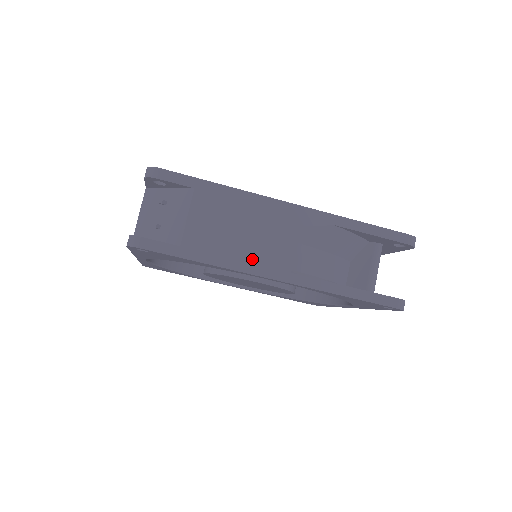
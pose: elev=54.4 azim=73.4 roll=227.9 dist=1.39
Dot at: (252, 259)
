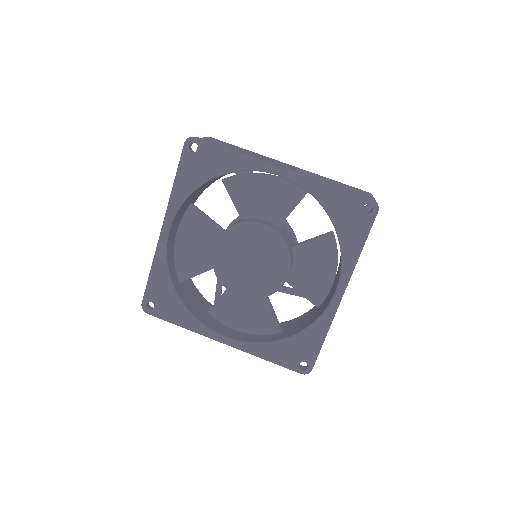
Dot at: occluded
